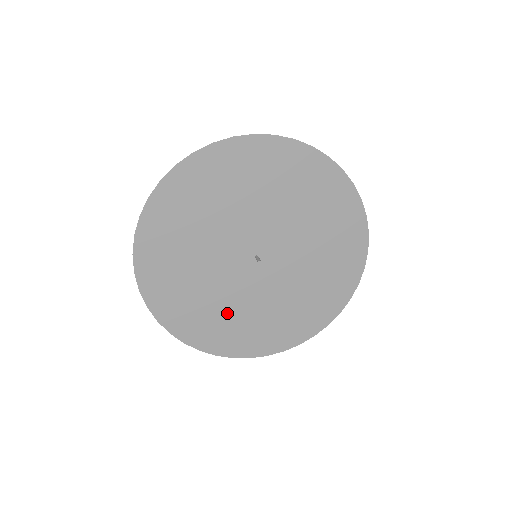
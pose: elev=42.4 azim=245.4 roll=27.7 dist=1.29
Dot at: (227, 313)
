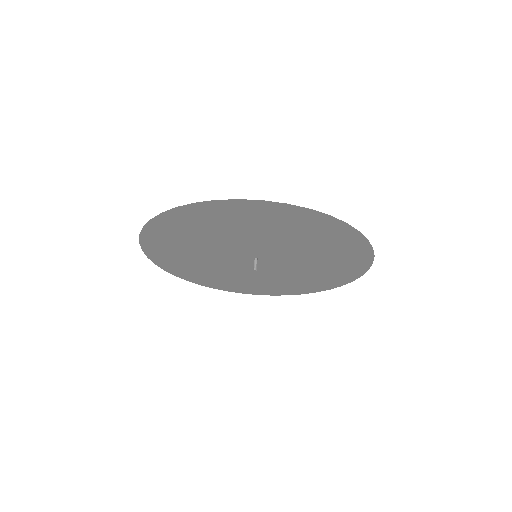
Dot at: (271, 281)
